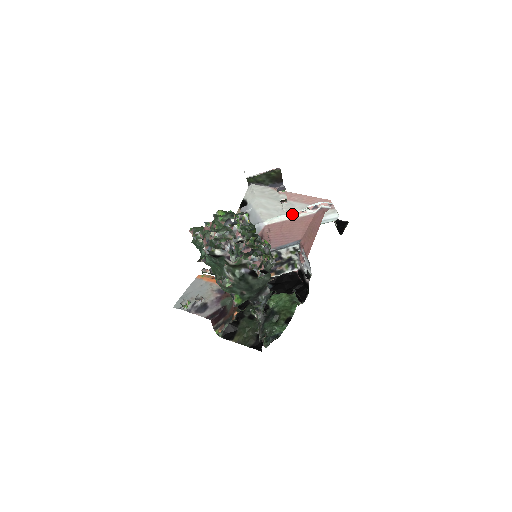
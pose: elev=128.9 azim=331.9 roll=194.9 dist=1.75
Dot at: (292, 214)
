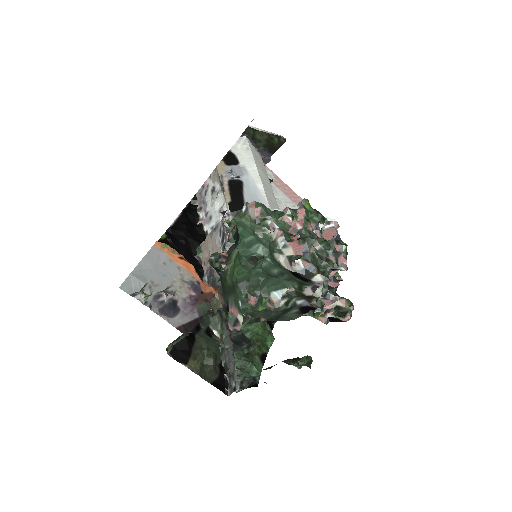
Dot at: occluded
